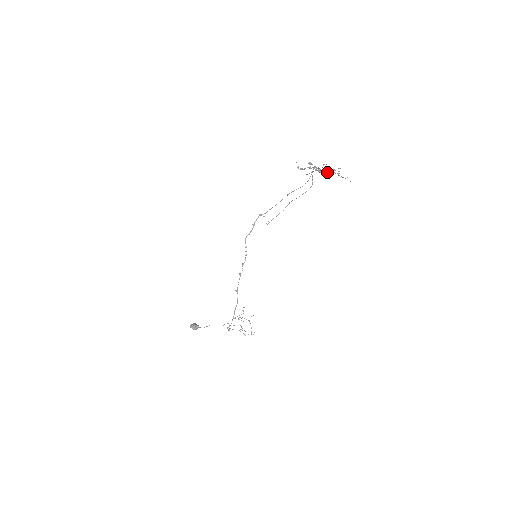
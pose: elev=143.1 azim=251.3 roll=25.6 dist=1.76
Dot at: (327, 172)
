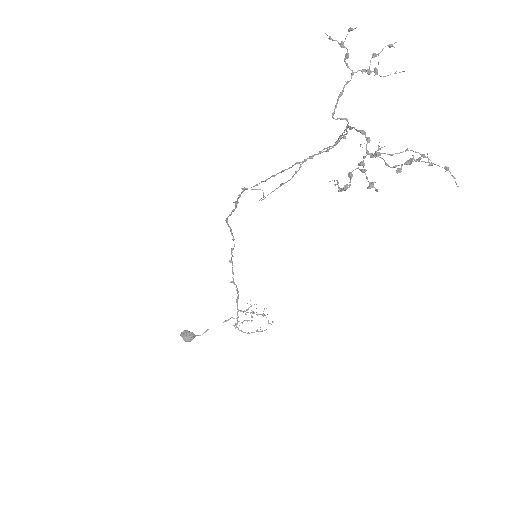
Dot at: (368, 74)
